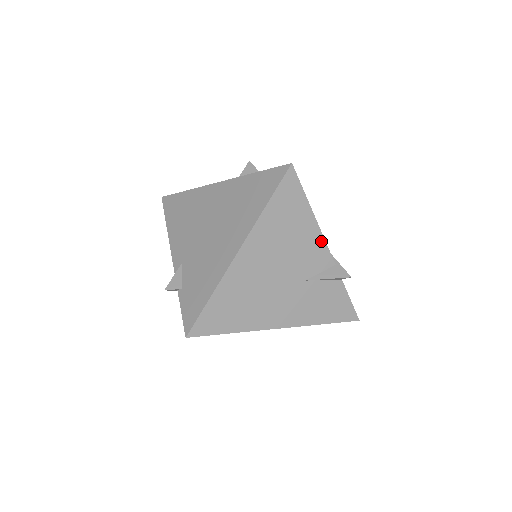
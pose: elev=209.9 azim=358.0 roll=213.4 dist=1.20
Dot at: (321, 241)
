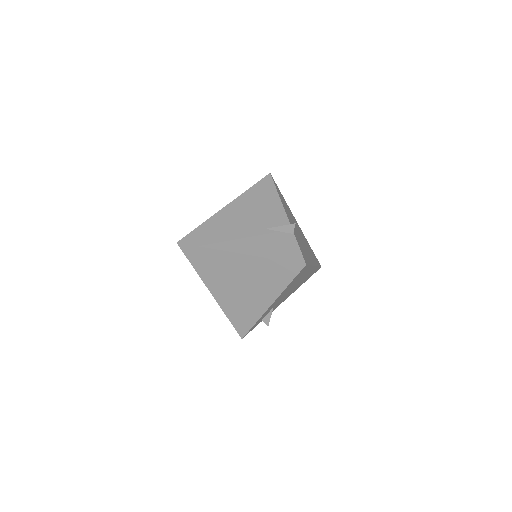
Dot at: (282, 210)
